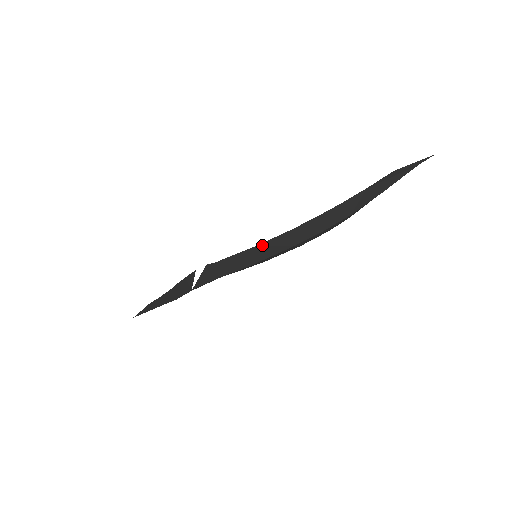
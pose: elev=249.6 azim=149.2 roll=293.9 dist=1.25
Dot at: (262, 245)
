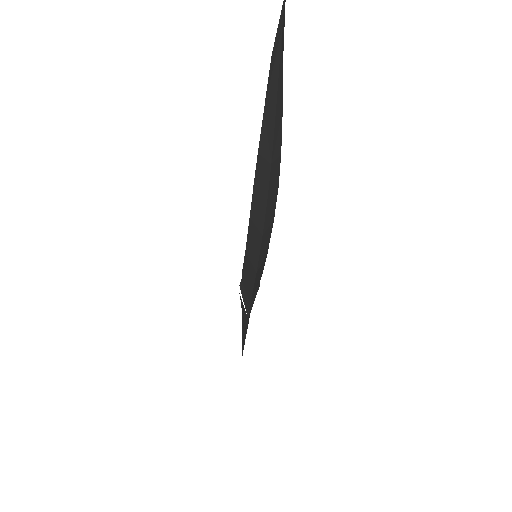
Dot at: (247, 248)
